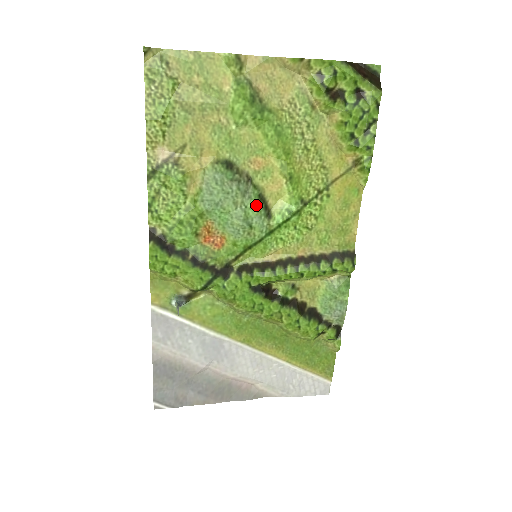
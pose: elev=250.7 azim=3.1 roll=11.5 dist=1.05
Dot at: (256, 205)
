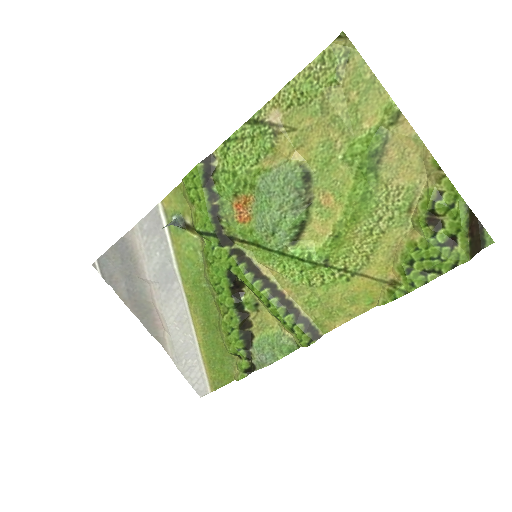
Dot at: (293, 225)
